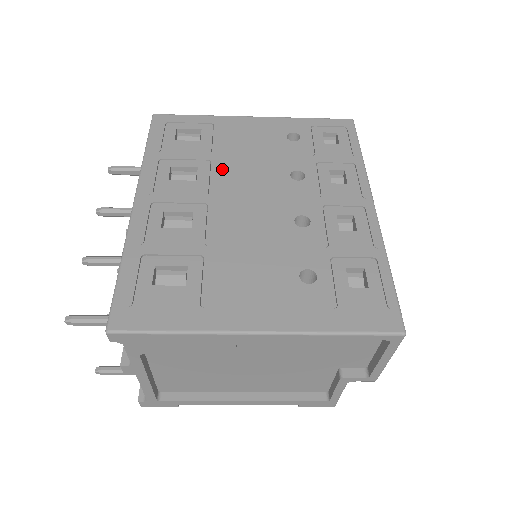
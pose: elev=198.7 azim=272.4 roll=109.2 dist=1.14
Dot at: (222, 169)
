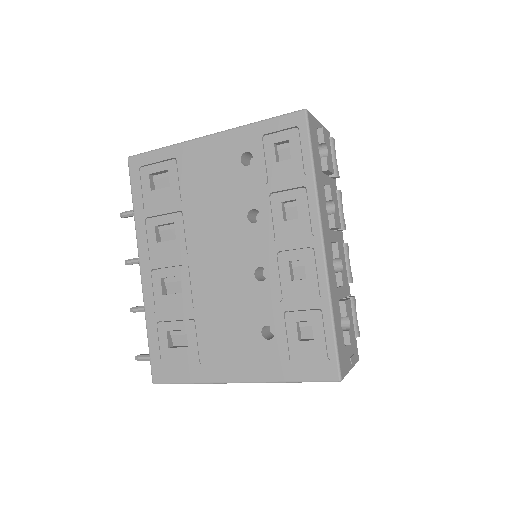
Dot at: (192, 221)
